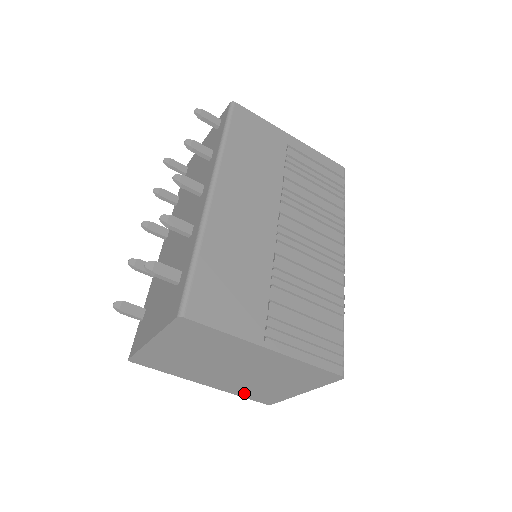
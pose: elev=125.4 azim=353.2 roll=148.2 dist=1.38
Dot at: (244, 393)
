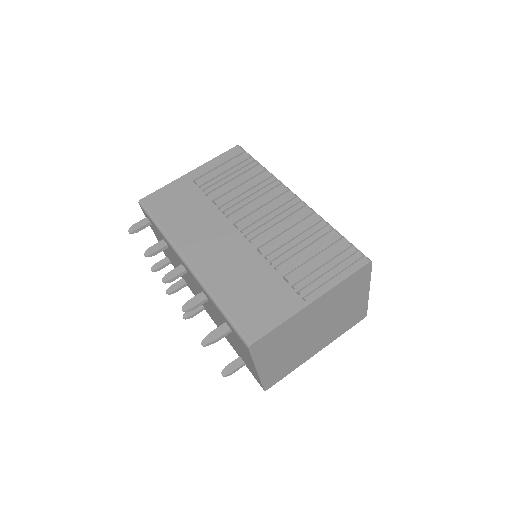
Dot at: (343, 329)
